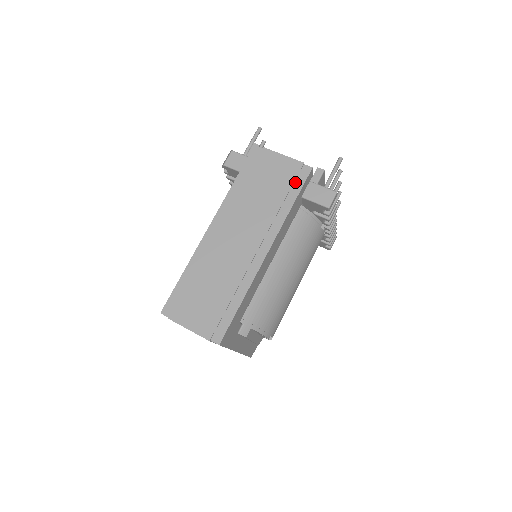
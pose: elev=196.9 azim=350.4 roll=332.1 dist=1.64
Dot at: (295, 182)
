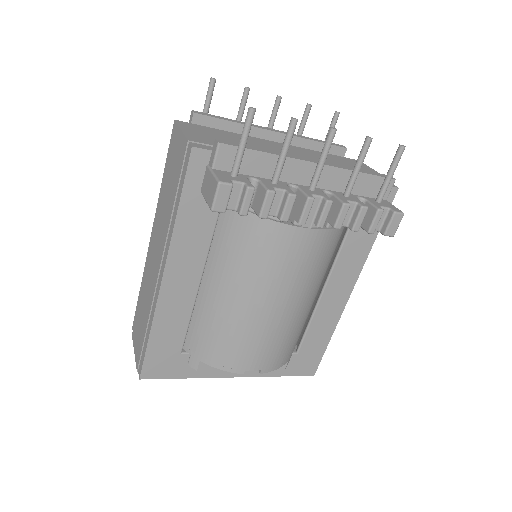
Dot at: (182, 174)
